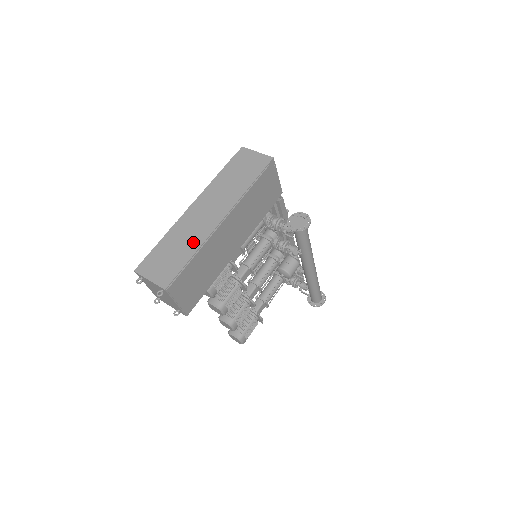
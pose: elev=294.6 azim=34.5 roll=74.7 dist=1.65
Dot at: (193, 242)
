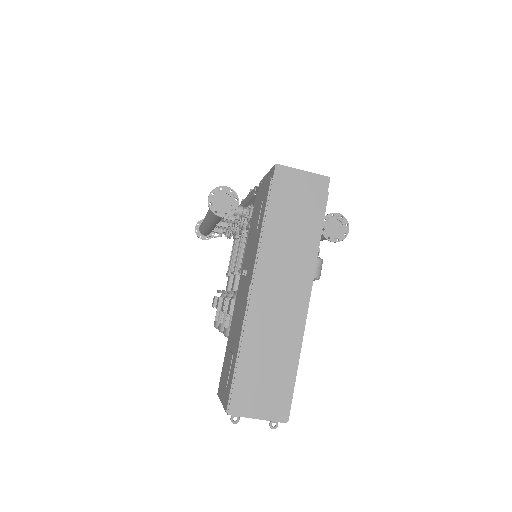
Dot at: (287, 344)
